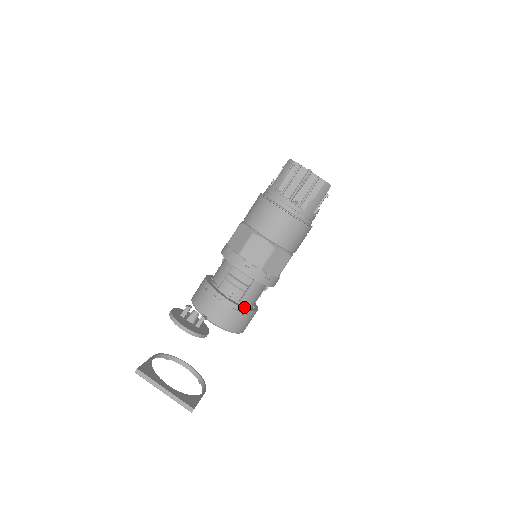
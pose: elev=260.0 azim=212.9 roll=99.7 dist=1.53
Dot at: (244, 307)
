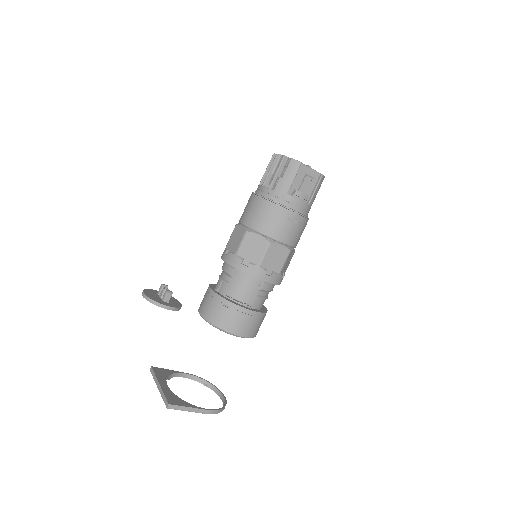
Dot at: (228, 299)
